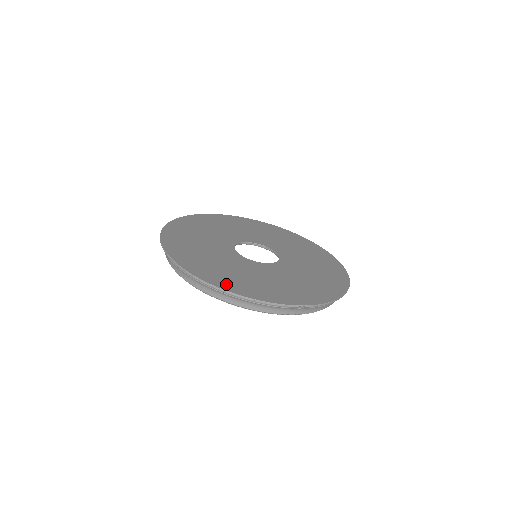
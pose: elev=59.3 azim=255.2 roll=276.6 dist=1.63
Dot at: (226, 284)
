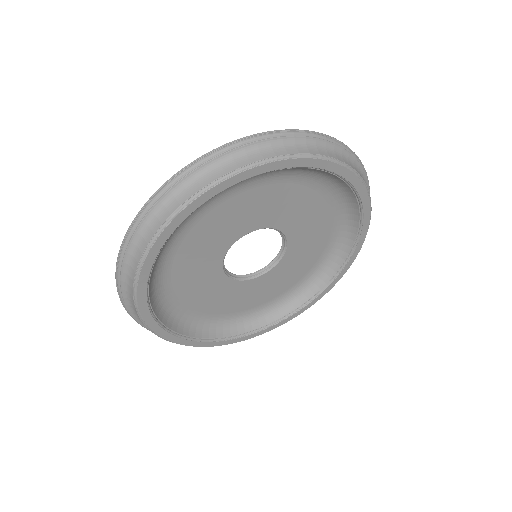
Dot at: occluded
